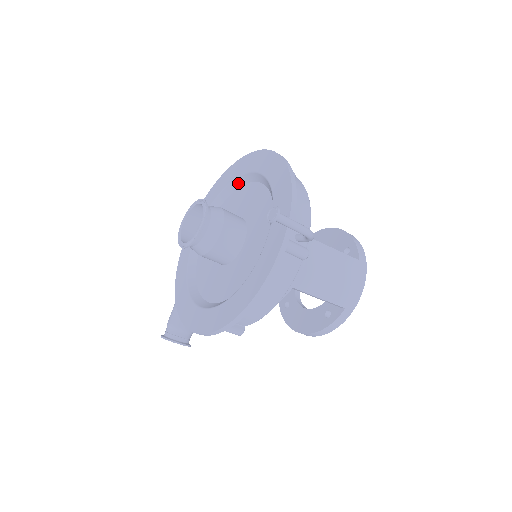
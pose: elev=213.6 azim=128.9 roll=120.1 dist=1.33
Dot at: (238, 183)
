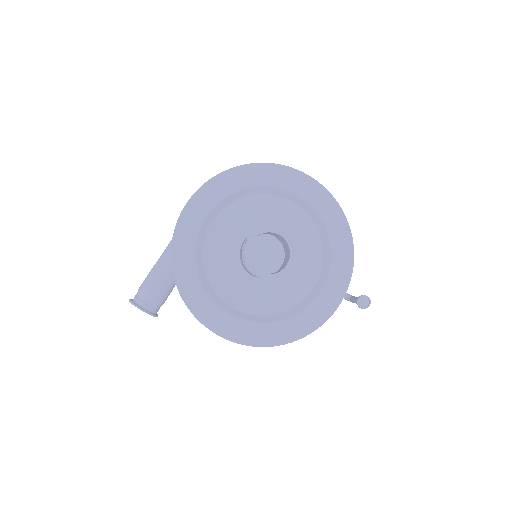
Dot at: (279, 192)
